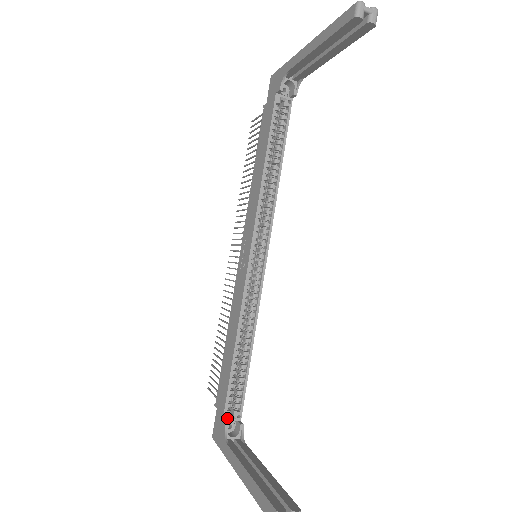
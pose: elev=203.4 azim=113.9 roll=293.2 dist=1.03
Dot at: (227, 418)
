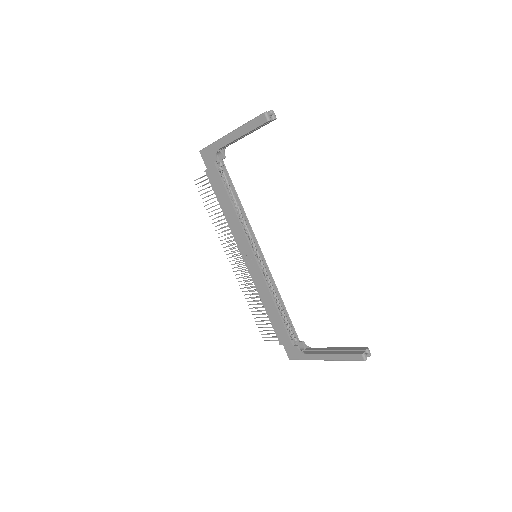
Dot at: (294, 344)
